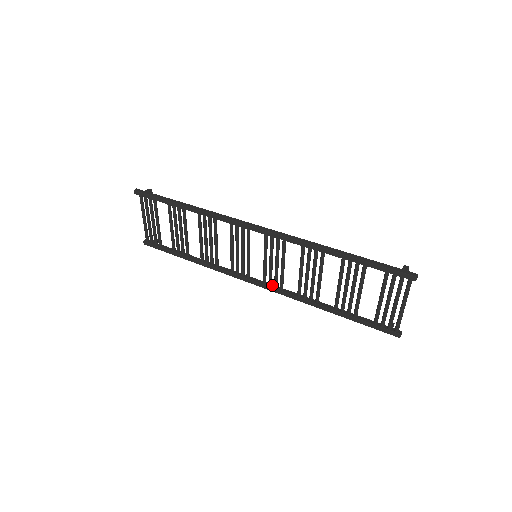
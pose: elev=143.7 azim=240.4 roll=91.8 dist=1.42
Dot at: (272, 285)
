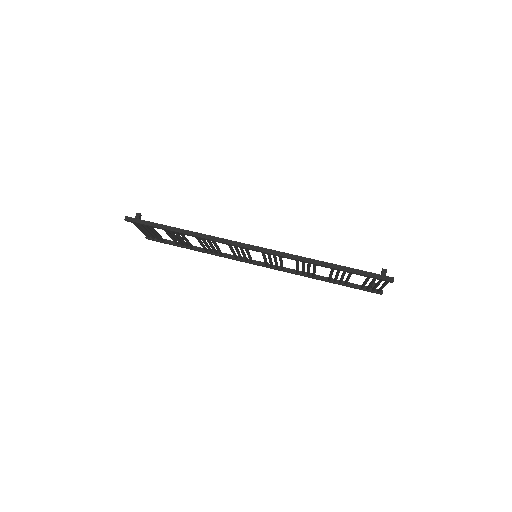
Dot at: (273, 266)
